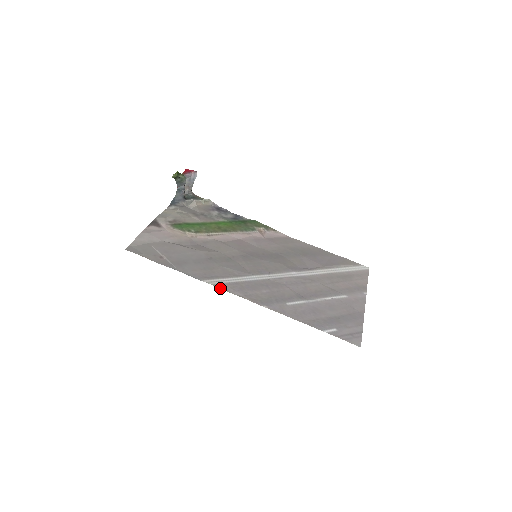
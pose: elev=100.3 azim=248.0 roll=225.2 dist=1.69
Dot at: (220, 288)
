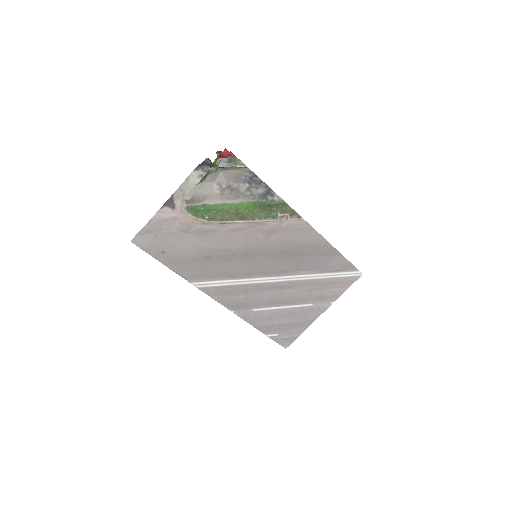
Dot at: occluded
